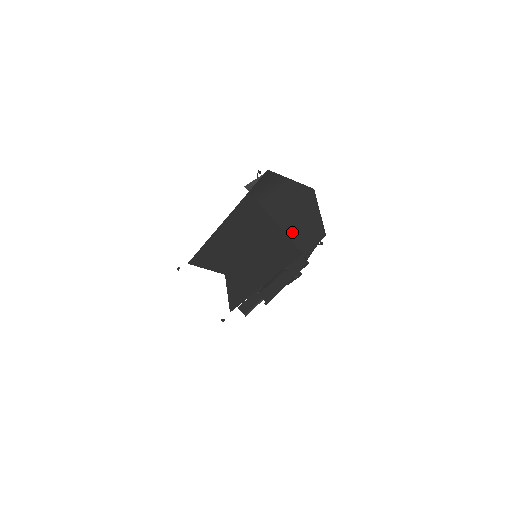
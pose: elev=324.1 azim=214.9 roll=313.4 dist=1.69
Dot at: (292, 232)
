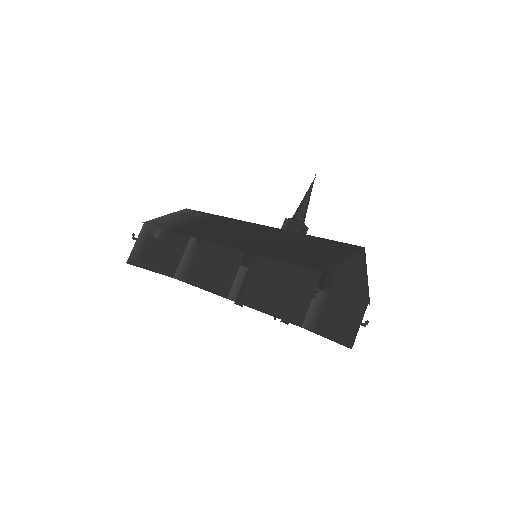
Dot at: (343, 335)
